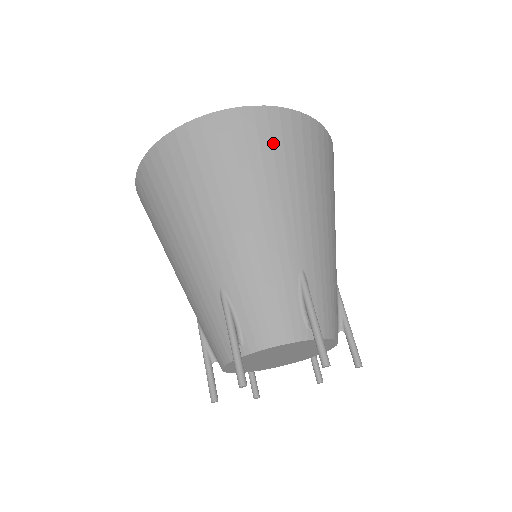
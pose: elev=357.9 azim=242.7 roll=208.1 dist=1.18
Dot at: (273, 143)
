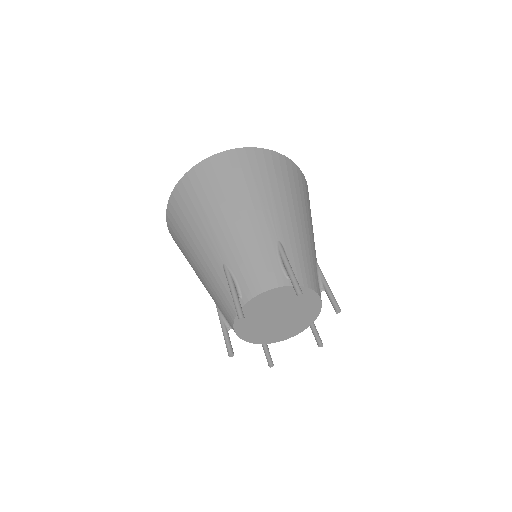
Dot at: (306, 193)
